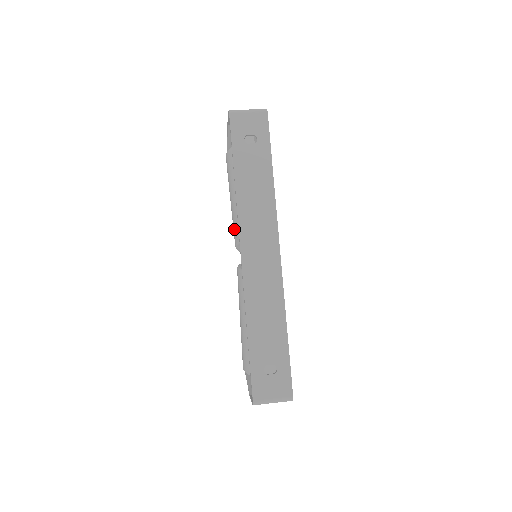
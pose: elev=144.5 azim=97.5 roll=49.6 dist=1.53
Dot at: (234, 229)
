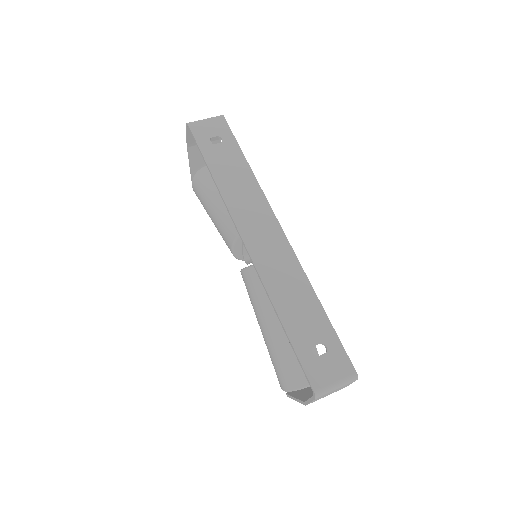
Dot at: (225, 235)
